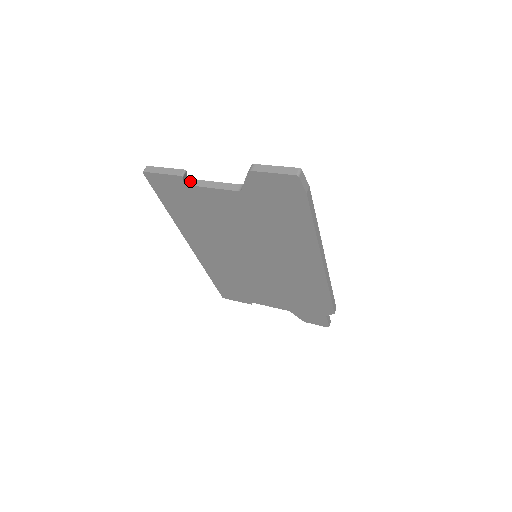
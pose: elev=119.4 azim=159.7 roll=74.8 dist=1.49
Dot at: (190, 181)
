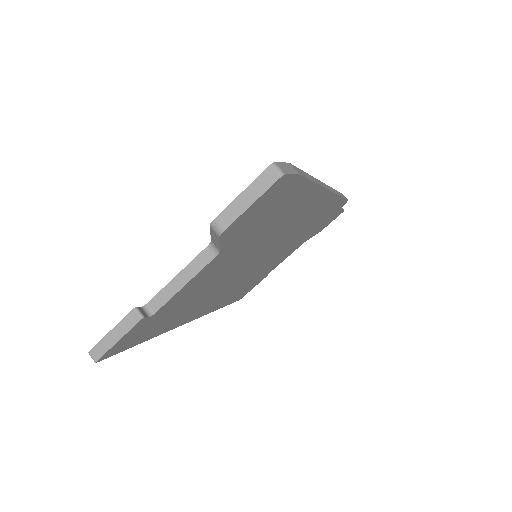
Dot at: (150, 307)
